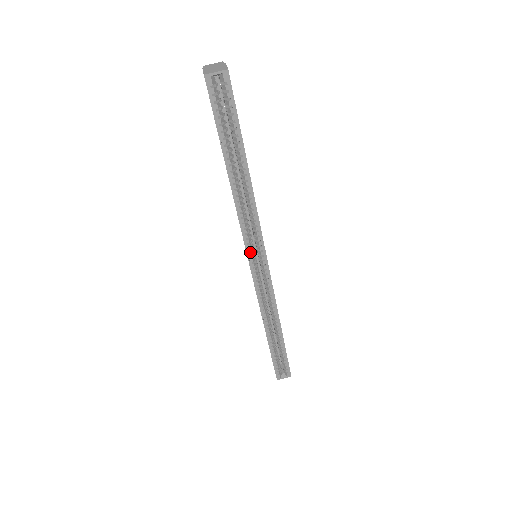
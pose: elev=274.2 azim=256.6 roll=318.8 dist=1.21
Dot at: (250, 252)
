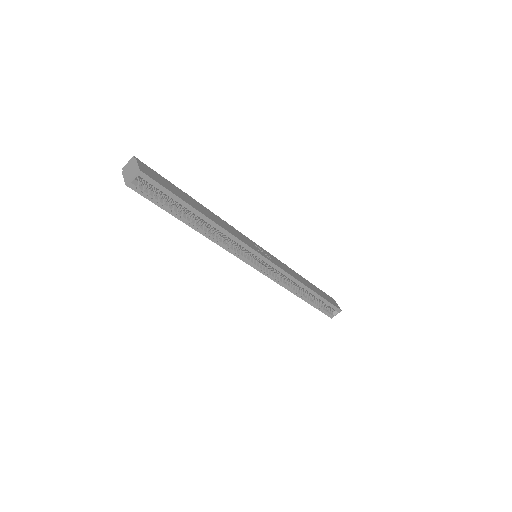
Dot at: (248, 261)
